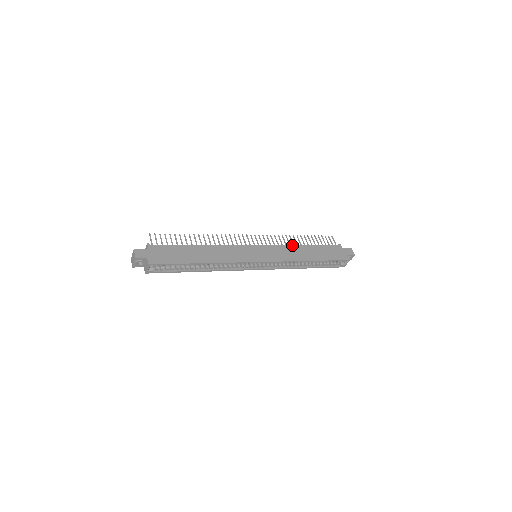
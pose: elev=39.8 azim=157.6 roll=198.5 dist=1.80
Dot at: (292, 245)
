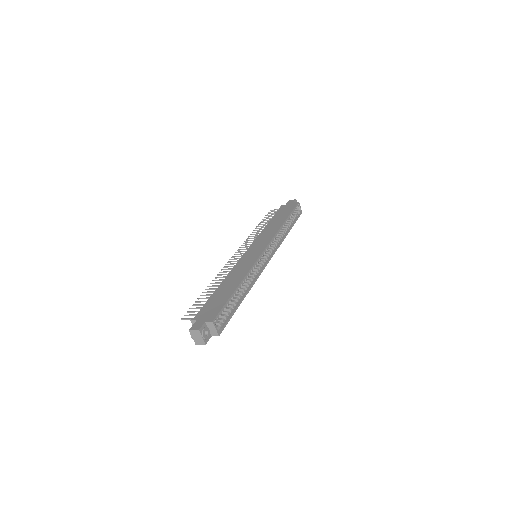
Dot at: (262, 231)
